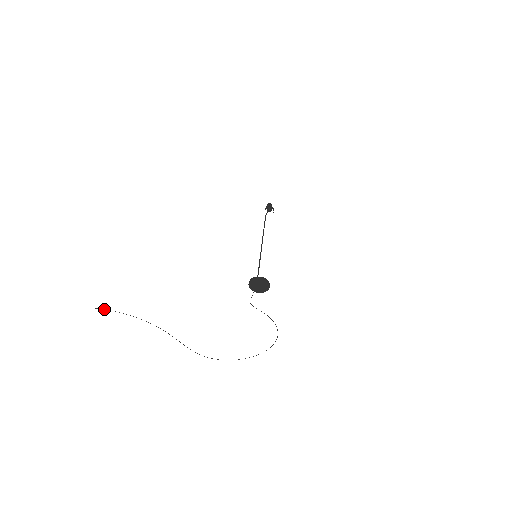
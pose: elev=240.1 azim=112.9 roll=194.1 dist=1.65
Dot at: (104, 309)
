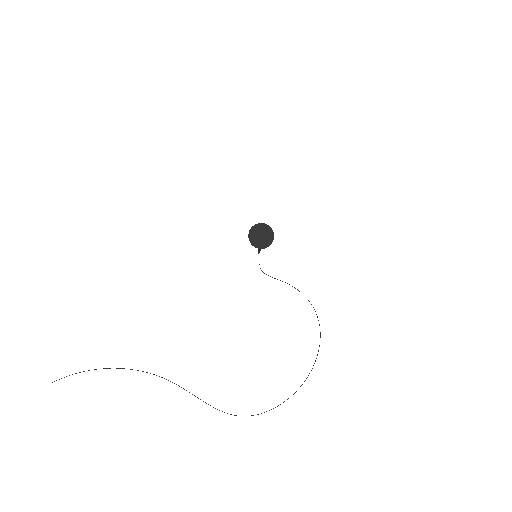
Dot at: (83, 371)
